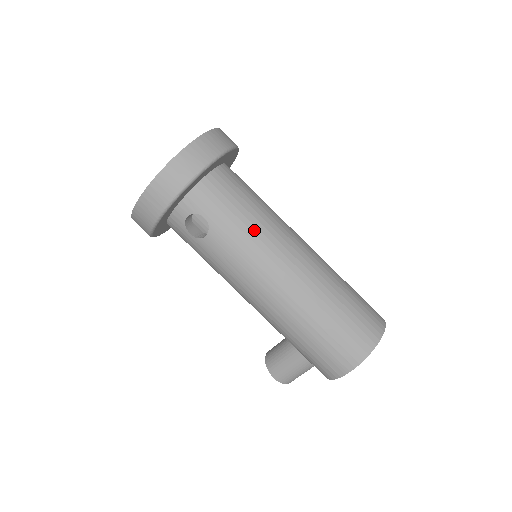
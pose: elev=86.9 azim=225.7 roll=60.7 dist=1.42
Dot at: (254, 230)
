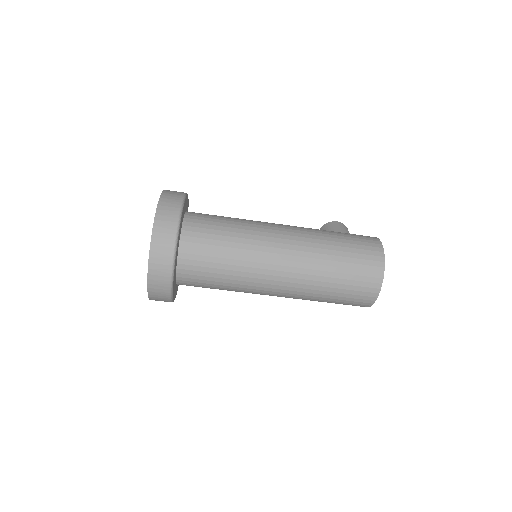
Dot at: (236, 290)
